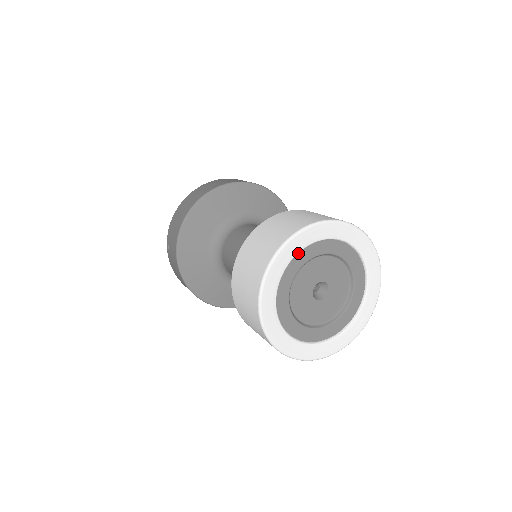
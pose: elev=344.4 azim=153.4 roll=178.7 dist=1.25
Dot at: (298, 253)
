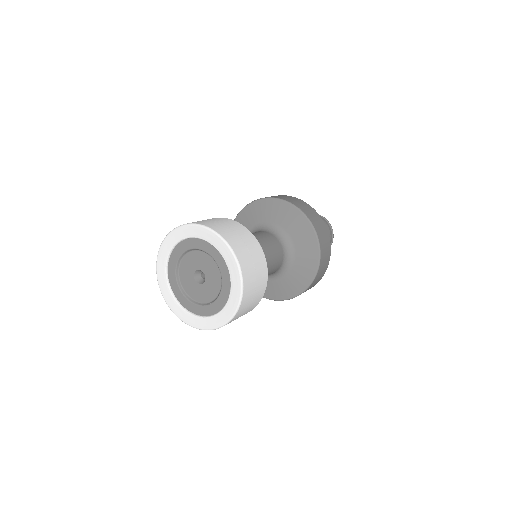
Dot at: (184, 240)
